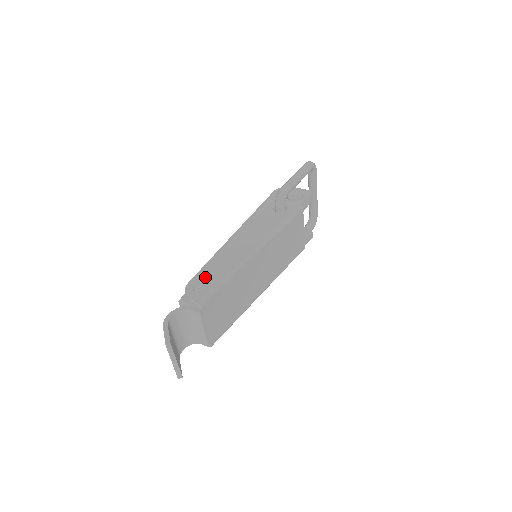
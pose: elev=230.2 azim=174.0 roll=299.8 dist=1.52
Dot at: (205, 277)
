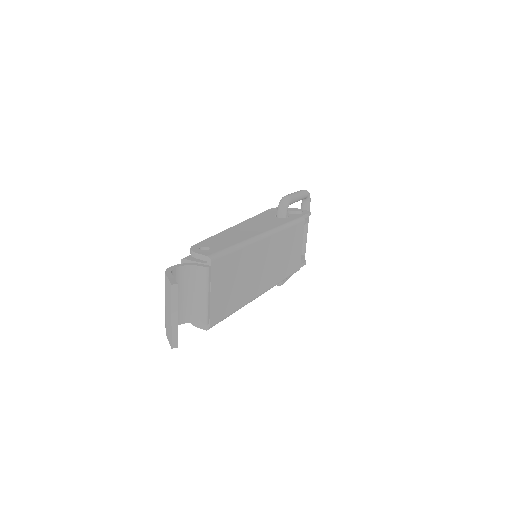
Dot at: (212, 243)
